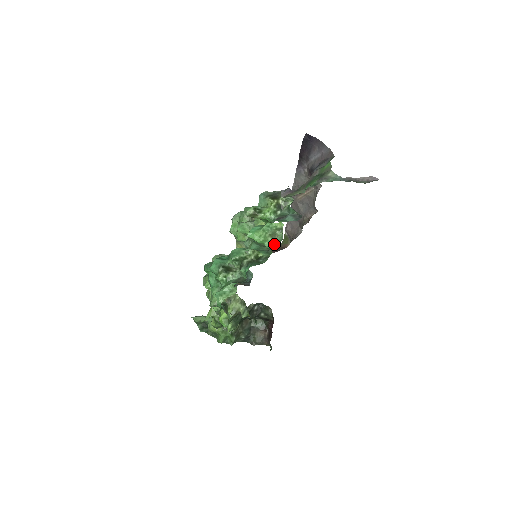
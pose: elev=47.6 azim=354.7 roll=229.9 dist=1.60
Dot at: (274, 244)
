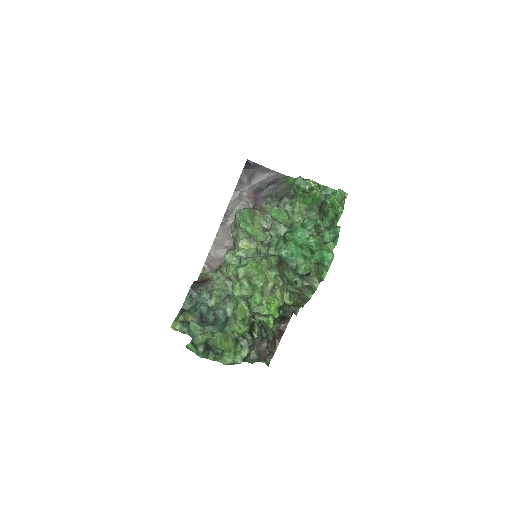
Dot at: occluded
